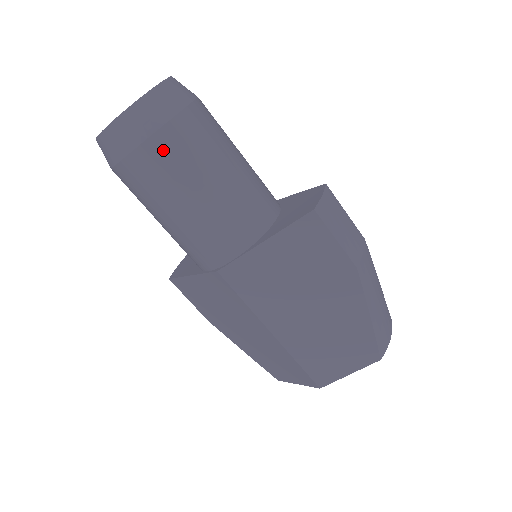
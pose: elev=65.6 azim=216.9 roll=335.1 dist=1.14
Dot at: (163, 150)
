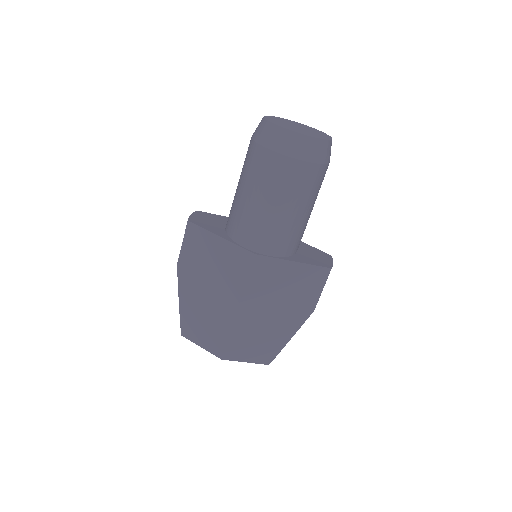
Dot at: (309, 175)
